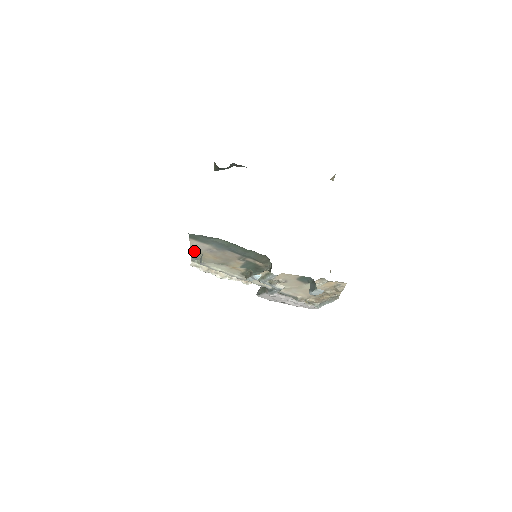
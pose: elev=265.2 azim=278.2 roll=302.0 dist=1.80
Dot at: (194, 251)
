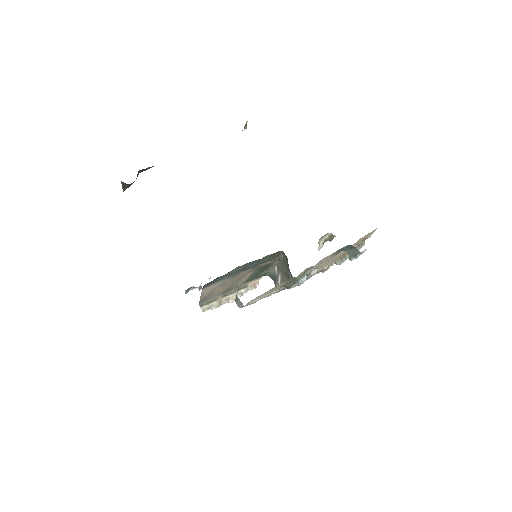
Dot at: (203, 296)
